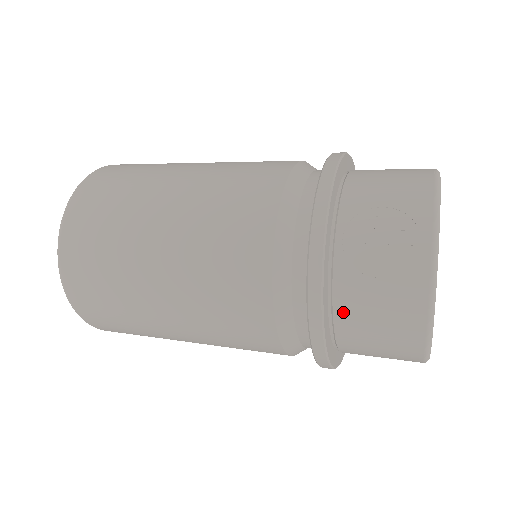
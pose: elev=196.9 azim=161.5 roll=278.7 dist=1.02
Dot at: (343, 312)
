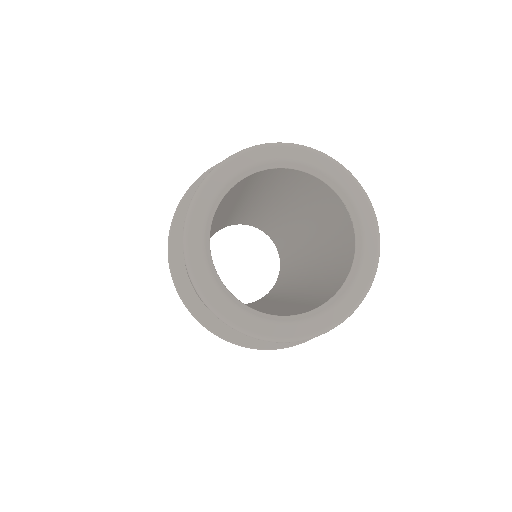
Dot at: occluded
